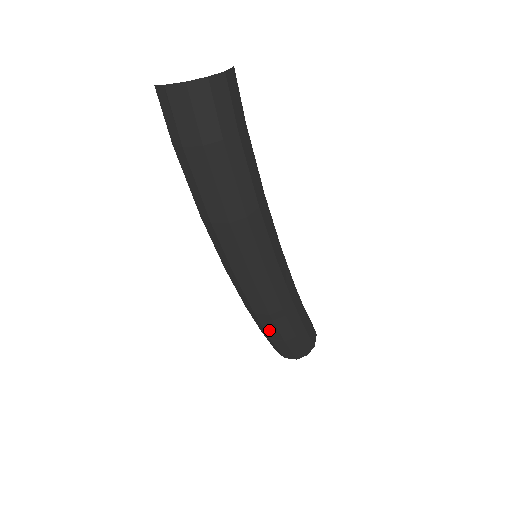
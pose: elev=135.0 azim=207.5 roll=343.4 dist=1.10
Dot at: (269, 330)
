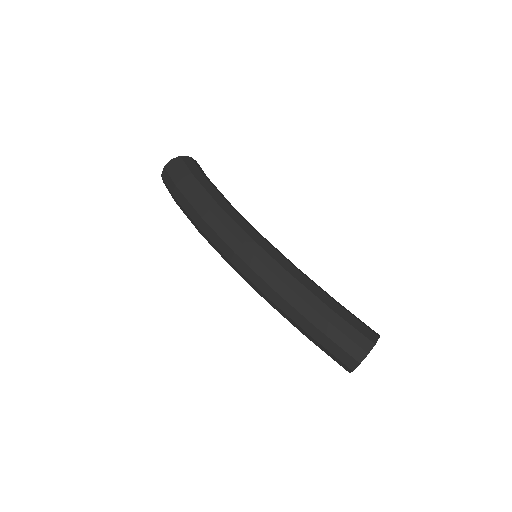
Dot at: (293, 316)
